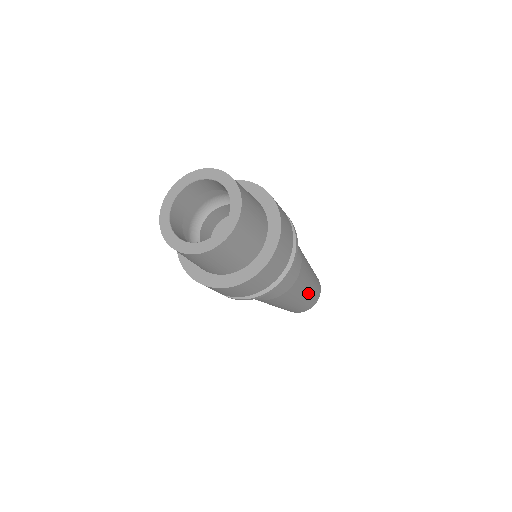
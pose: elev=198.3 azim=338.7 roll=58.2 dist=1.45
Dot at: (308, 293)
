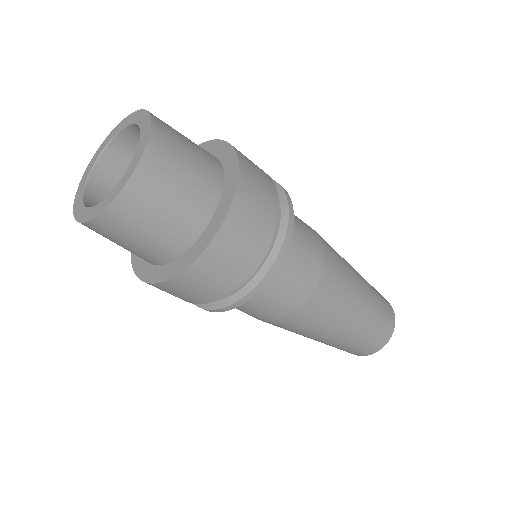
Dot at: (353, 328)
